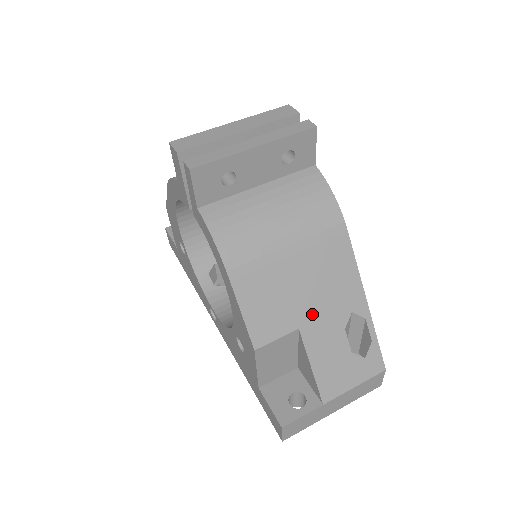
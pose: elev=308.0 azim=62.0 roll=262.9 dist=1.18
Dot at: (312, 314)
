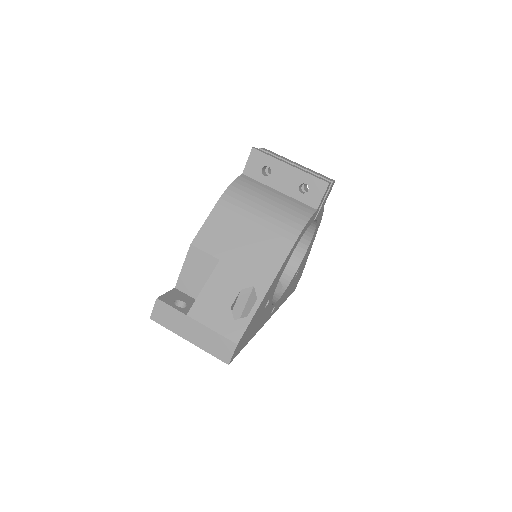
Dot at: (234, 261)
